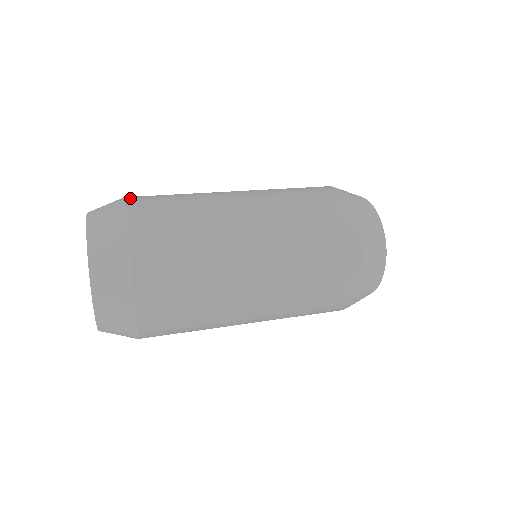
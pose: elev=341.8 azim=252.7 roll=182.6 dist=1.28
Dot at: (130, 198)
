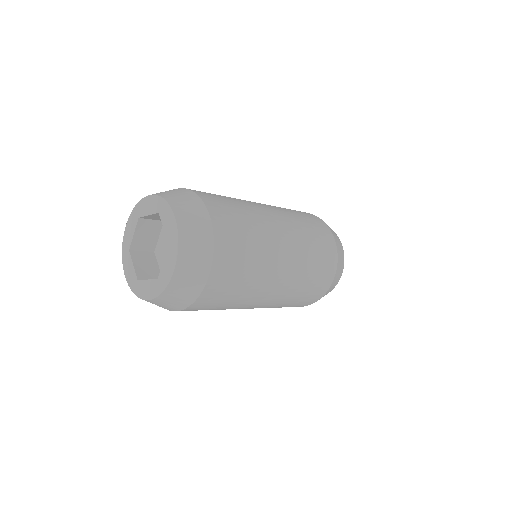
Dot at: occluded
